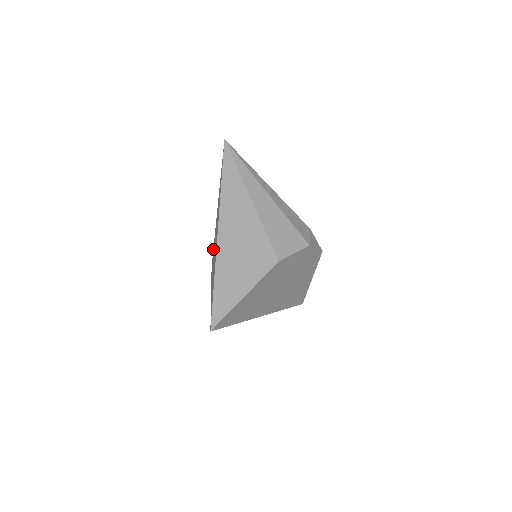
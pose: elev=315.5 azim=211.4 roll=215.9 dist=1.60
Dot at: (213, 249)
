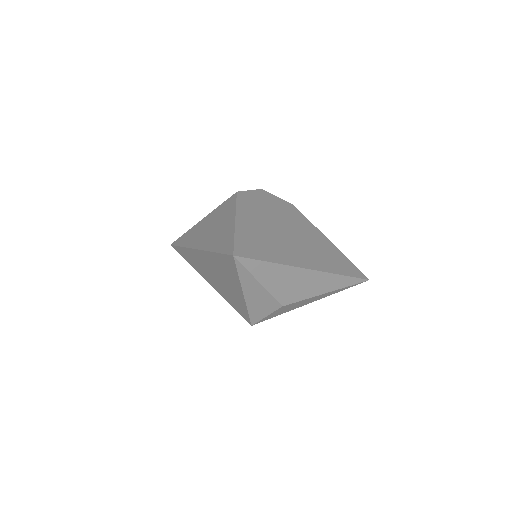
Dot at: (234, 308)
